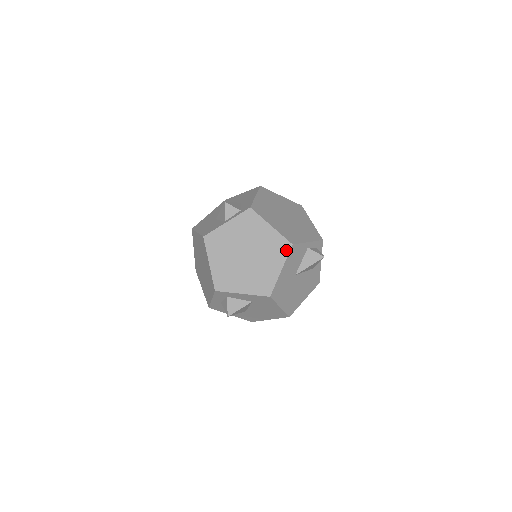
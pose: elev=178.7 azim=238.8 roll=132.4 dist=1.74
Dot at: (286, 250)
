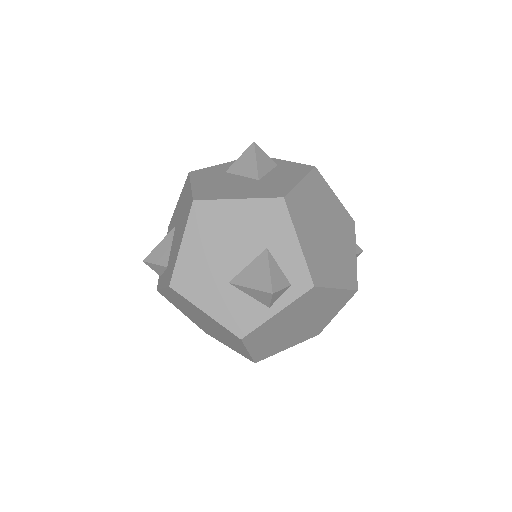
Dot at: (348, 298)
